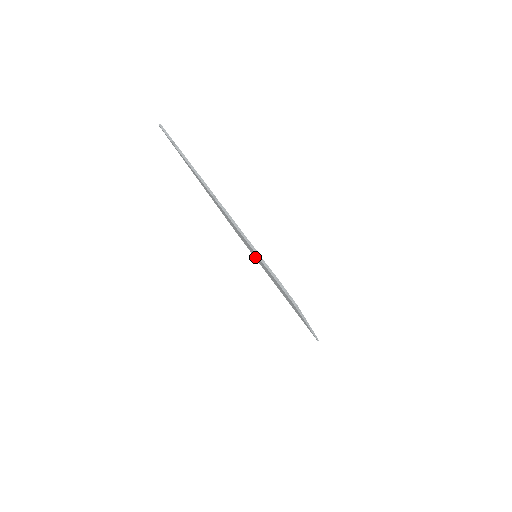
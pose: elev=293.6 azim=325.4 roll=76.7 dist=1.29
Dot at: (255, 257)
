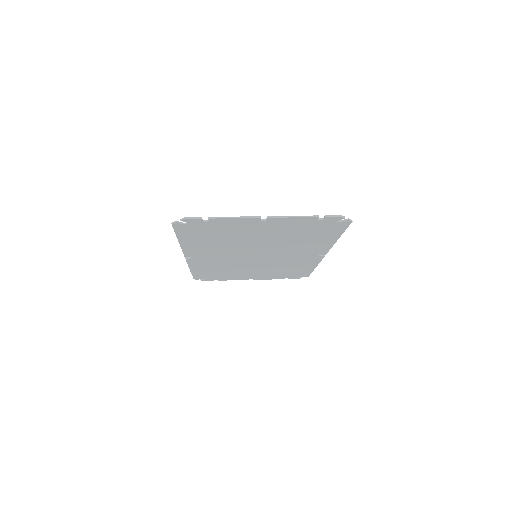
Dot at: (240, 267)
